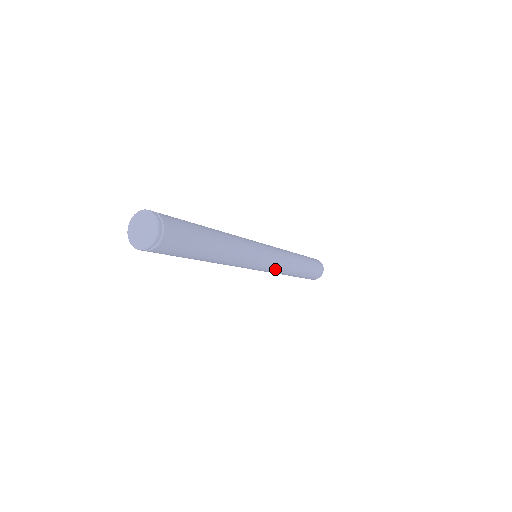
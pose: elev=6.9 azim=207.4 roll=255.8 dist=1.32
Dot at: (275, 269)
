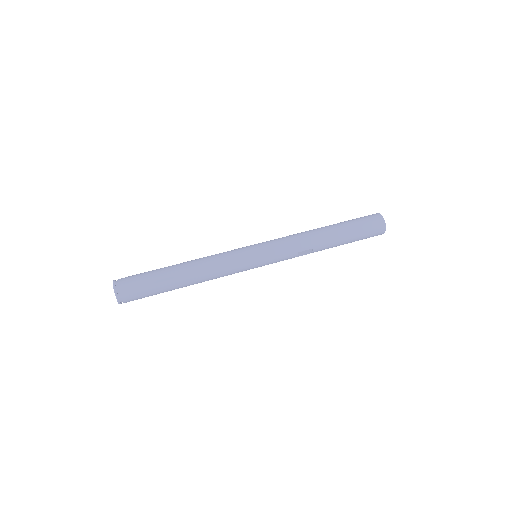
Dot at: occluded
